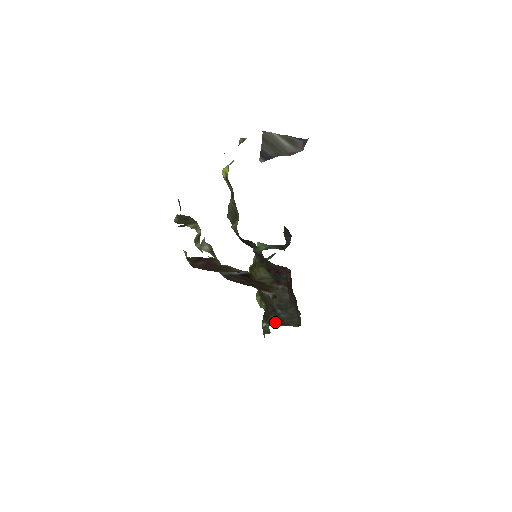
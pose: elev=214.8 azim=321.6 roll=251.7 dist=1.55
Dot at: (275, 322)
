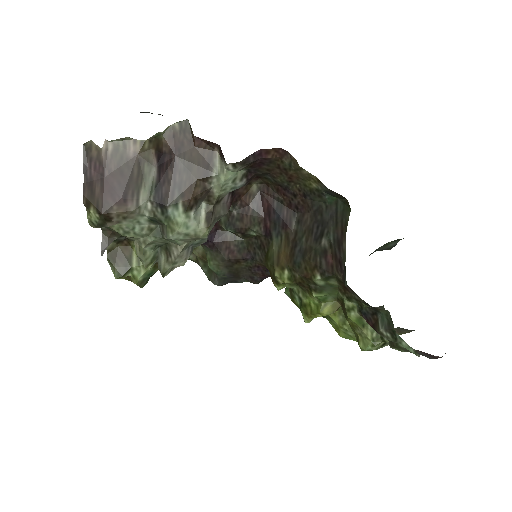
Dot at: (340, 258)
